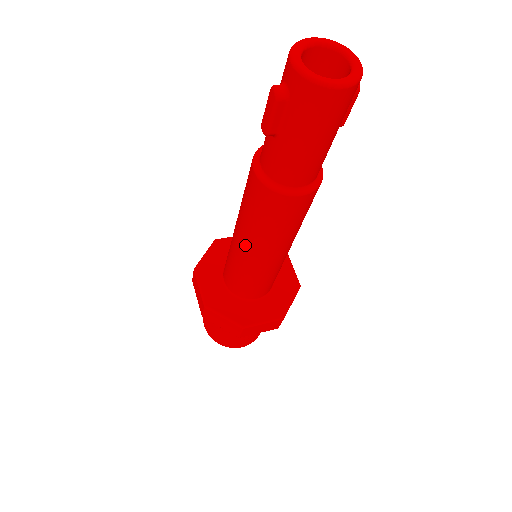
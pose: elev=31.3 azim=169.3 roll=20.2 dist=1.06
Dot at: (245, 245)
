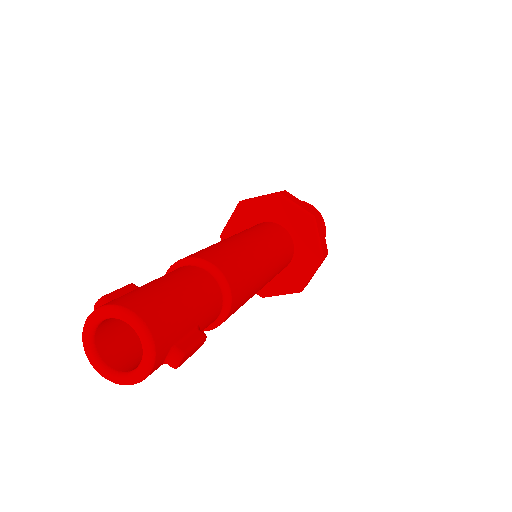
Dot at: occluded
